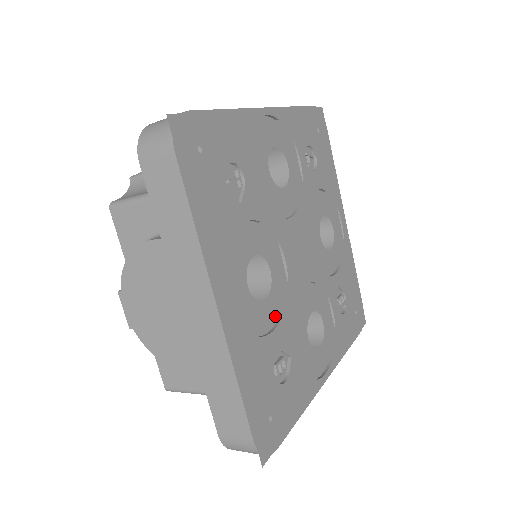
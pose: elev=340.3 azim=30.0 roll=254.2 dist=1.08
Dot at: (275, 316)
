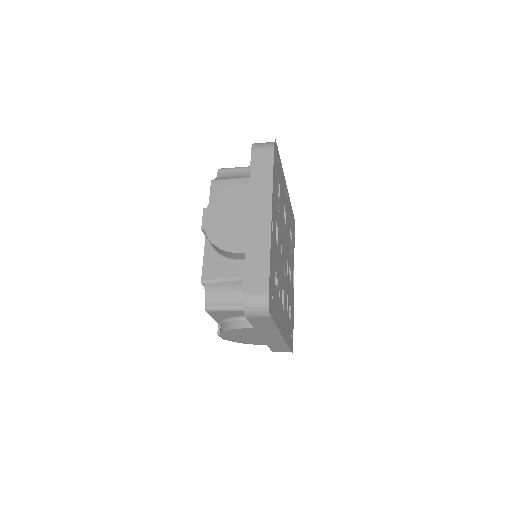
Dot at: occluded
